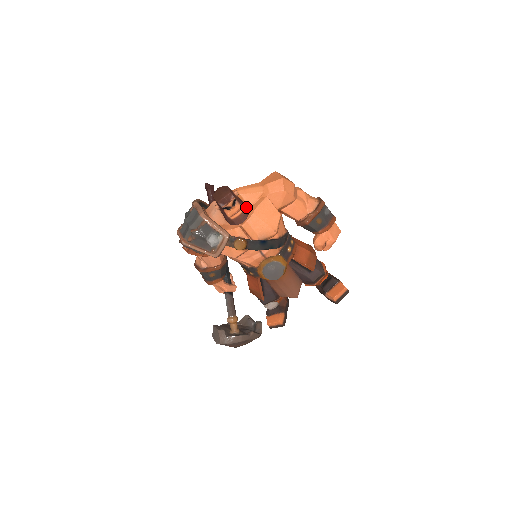
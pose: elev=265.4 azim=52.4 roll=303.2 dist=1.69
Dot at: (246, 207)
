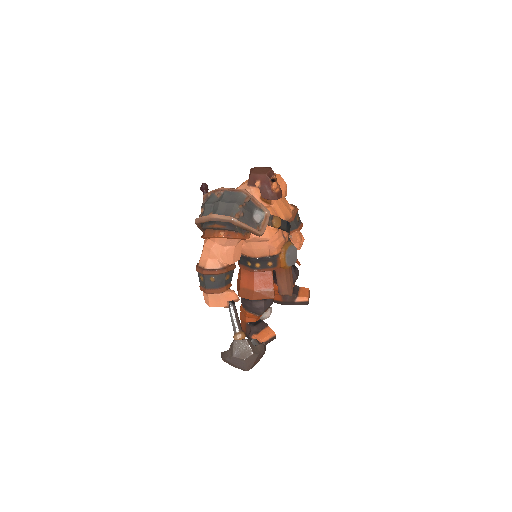
Dot at: occluded
